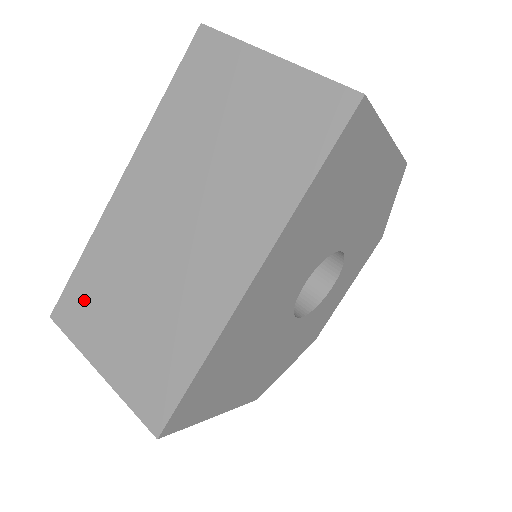
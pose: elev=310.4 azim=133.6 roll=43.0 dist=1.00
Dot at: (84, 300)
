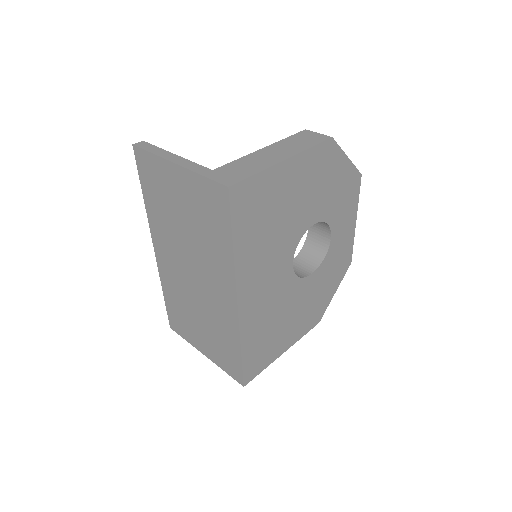
Dot at: (178, 318)
